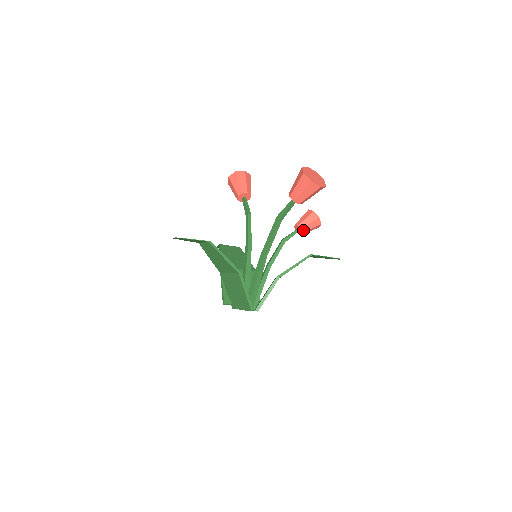
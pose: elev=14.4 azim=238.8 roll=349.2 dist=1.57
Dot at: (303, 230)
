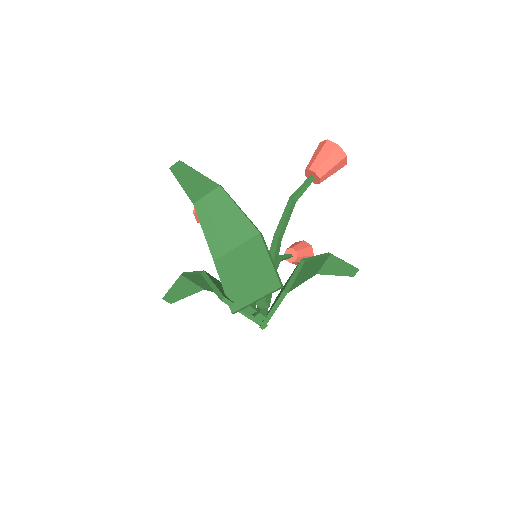
Dot at: (298, 254)
